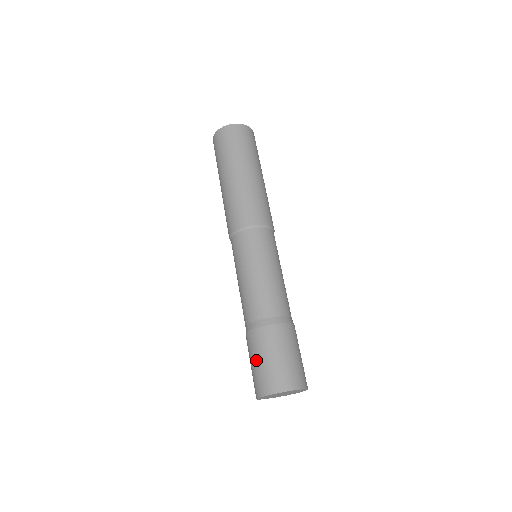
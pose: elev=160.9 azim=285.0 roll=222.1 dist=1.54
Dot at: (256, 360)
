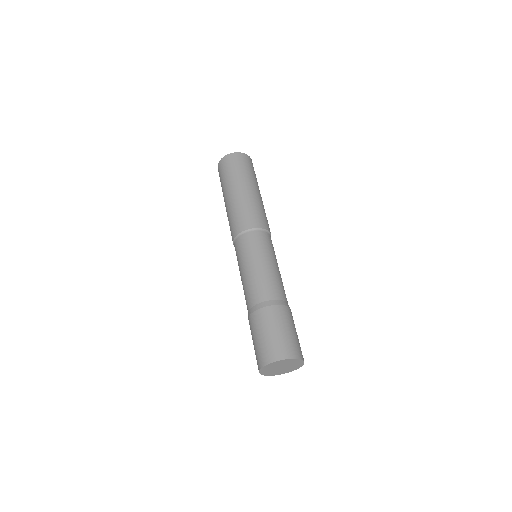
Dot at: (256, 338)
